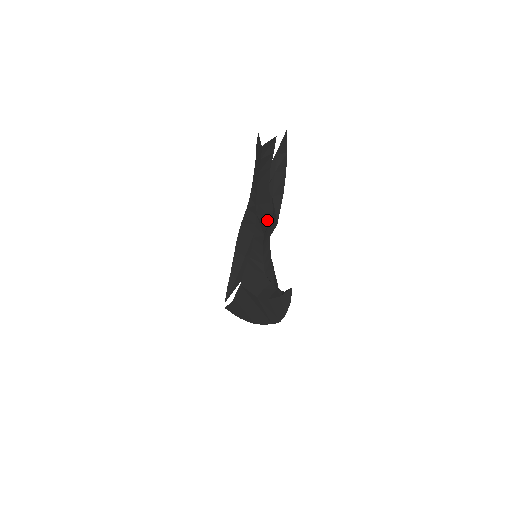
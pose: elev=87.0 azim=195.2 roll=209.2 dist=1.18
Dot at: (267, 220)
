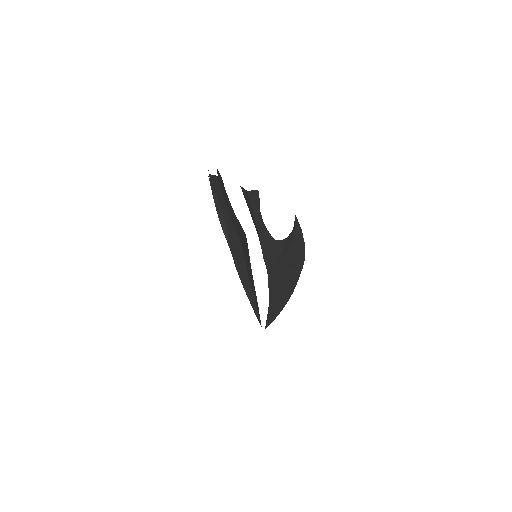
Dot at: (257, 194)
